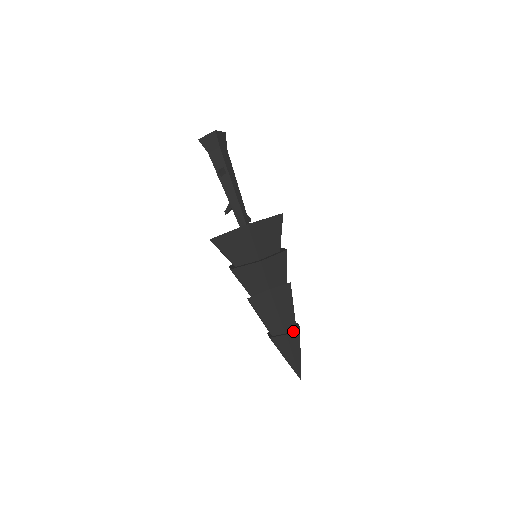
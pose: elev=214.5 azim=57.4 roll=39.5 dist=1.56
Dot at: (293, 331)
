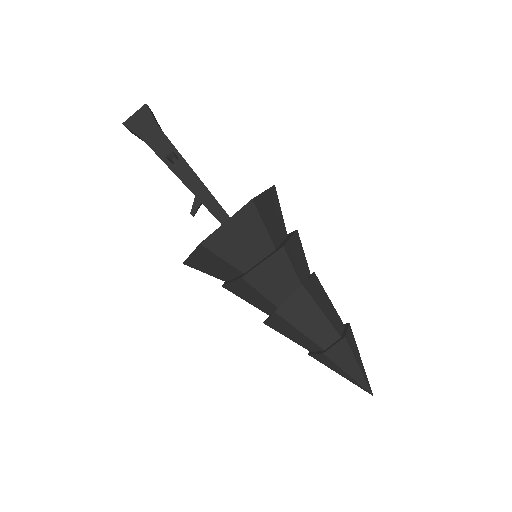
Dot at: (347, 331)
